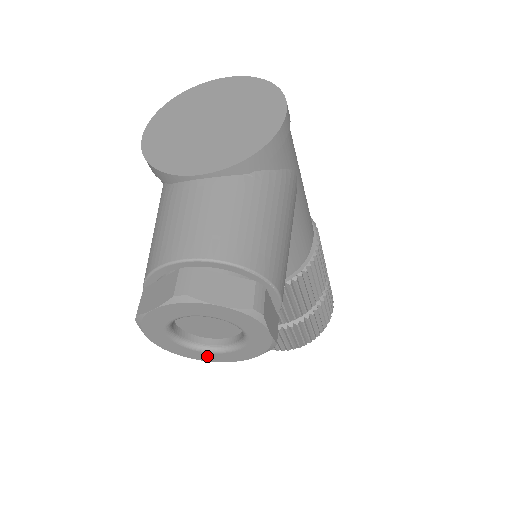
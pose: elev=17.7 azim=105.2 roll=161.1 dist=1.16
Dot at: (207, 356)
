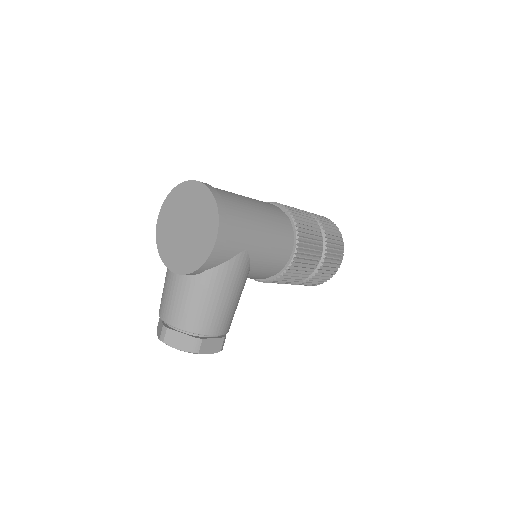
Dot at: occluded
